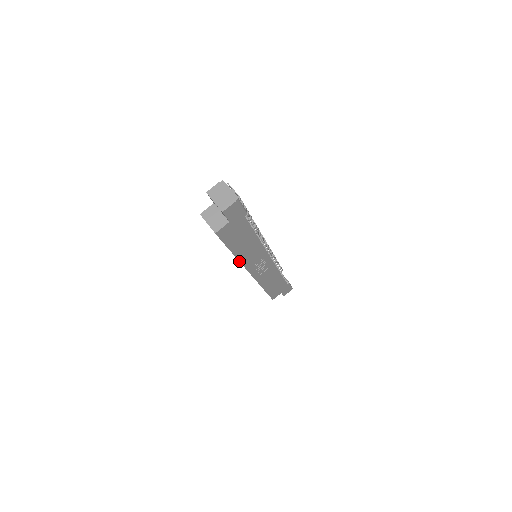
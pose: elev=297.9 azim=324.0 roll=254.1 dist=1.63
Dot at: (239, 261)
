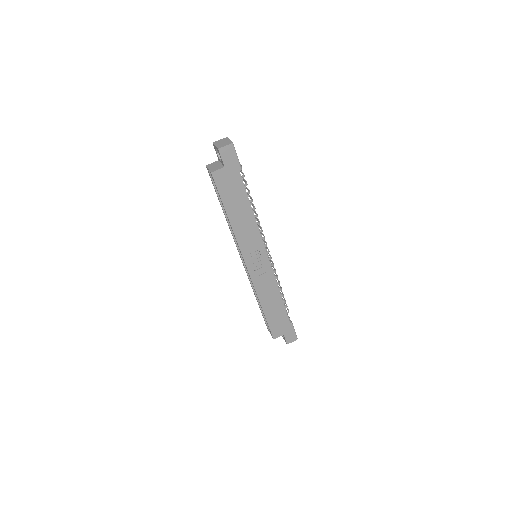
Dot at: (234, 234)
